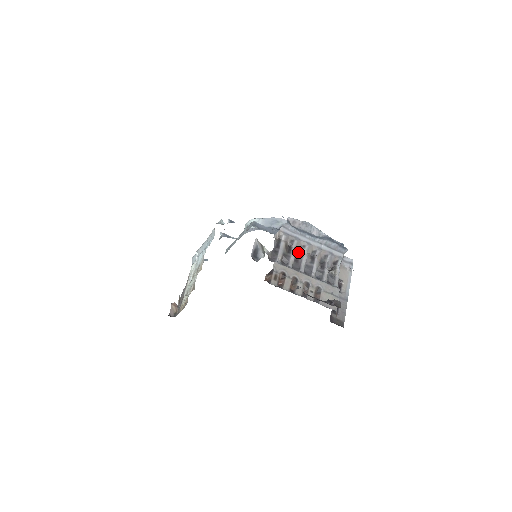
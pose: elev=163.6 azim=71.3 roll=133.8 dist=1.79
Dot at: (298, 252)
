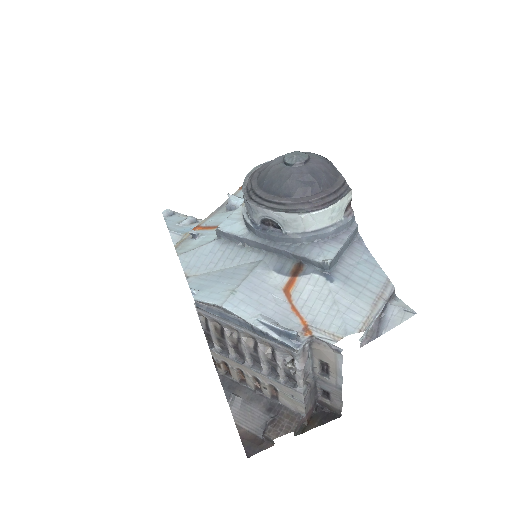
Dot at: (233, 337)
